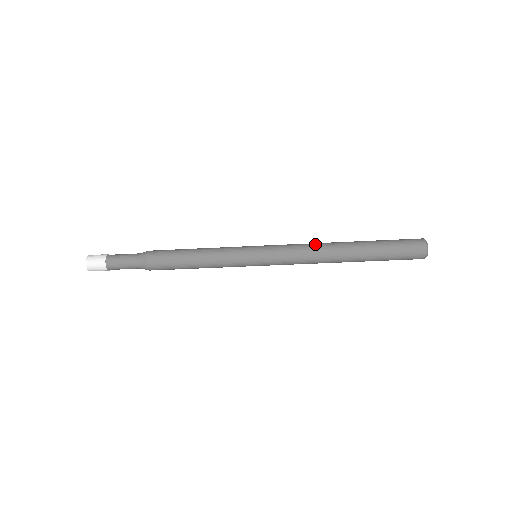
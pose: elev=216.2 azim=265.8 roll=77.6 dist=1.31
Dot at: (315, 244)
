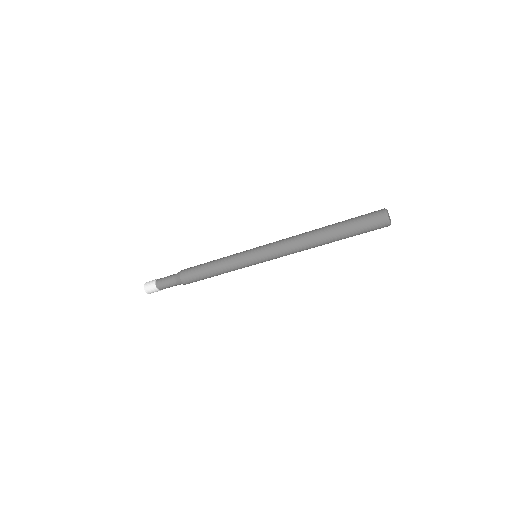
Dot at: (296, 241)
